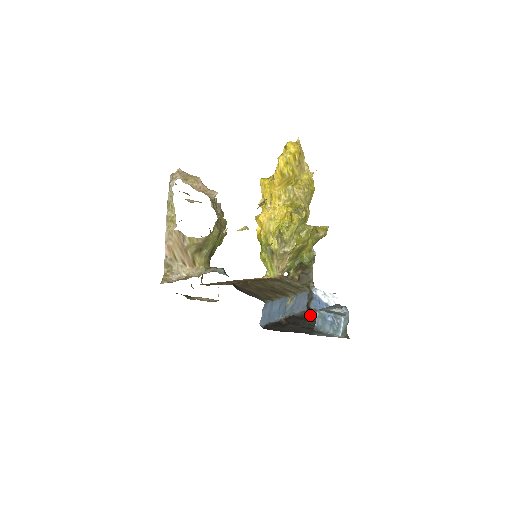
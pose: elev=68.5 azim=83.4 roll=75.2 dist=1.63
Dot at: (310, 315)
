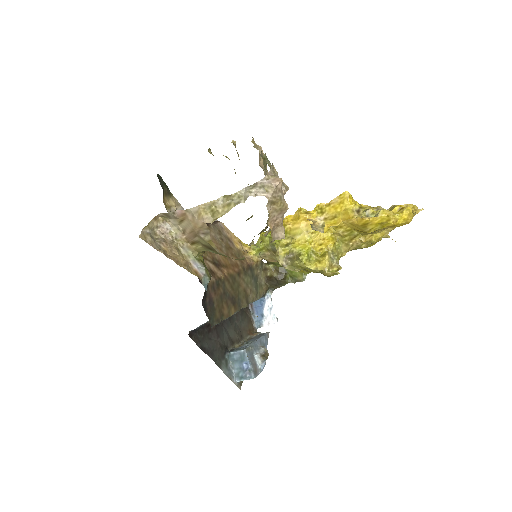
Dot at: (242, 310)
